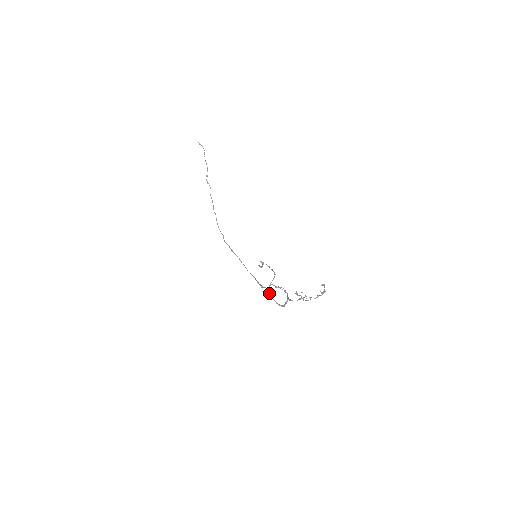
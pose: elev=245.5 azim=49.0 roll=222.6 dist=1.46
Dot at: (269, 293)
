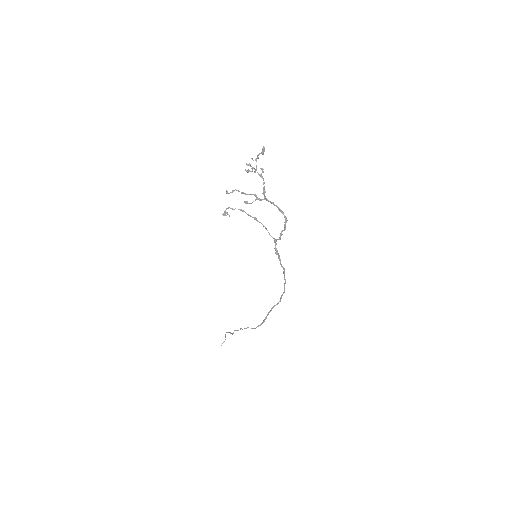
Dot at: (277, 239)
